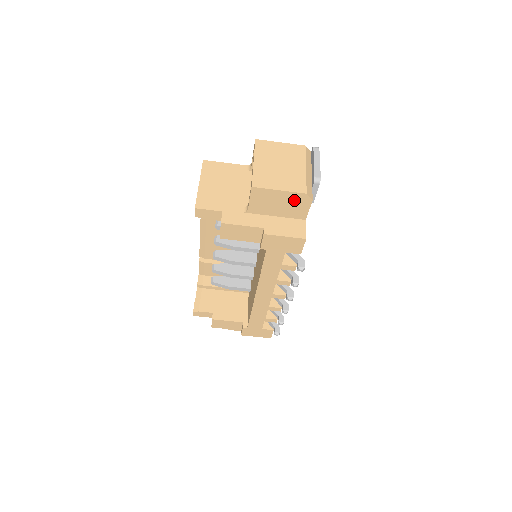
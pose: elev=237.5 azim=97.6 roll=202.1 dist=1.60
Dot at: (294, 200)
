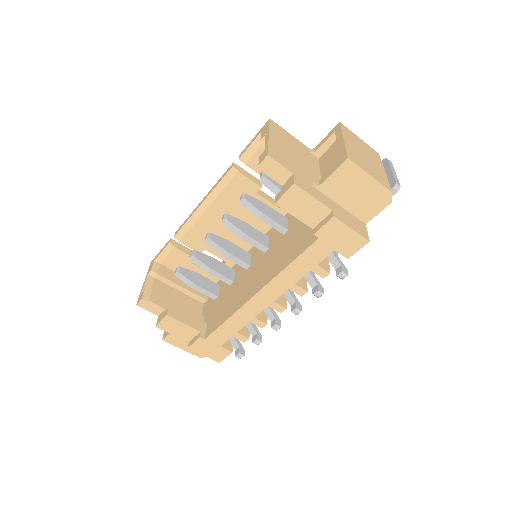
Dot at: (374, 195)
